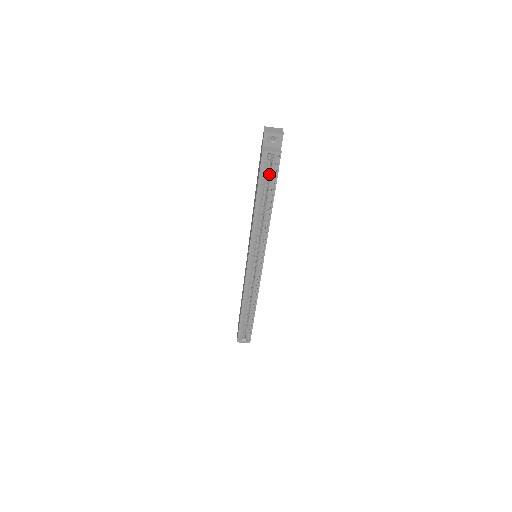
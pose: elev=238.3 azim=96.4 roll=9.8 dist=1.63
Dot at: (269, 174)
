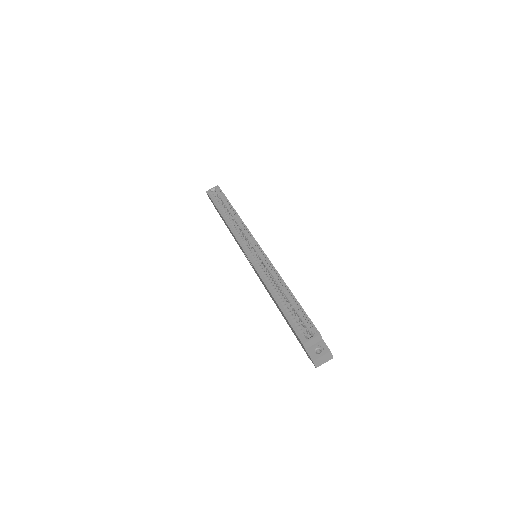
Dot at: (221, 201)
